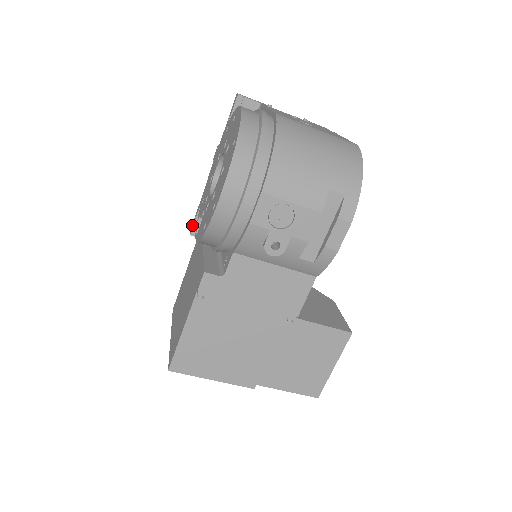
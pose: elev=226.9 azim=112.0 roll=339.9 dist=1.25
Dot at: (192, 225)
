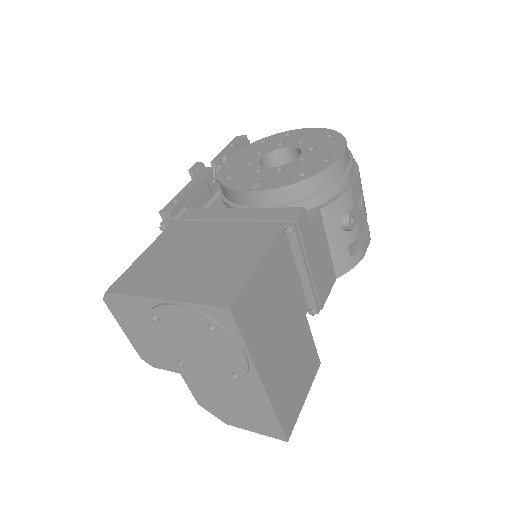
Dot at: (167, 206)
